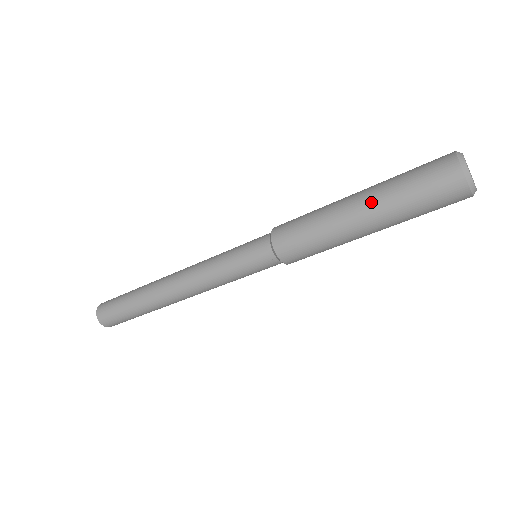
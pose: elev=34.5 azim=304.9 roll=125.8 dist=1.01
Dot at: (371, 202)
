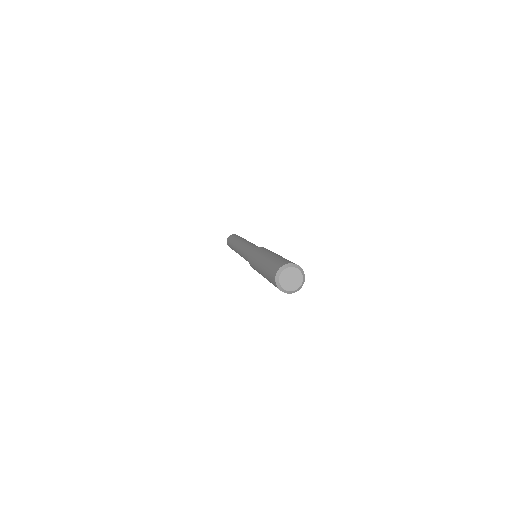
Dot at: occluded
